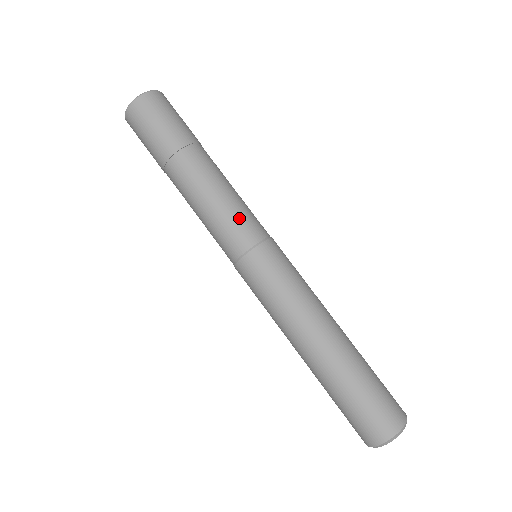
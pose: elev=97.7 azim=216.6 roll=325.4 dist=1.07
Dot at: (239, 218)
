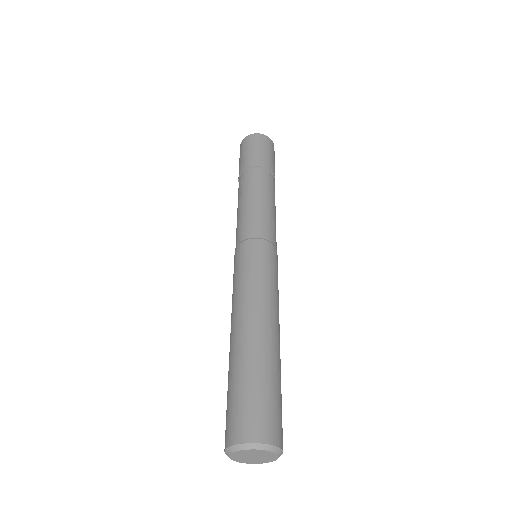
Dot at: occluded
